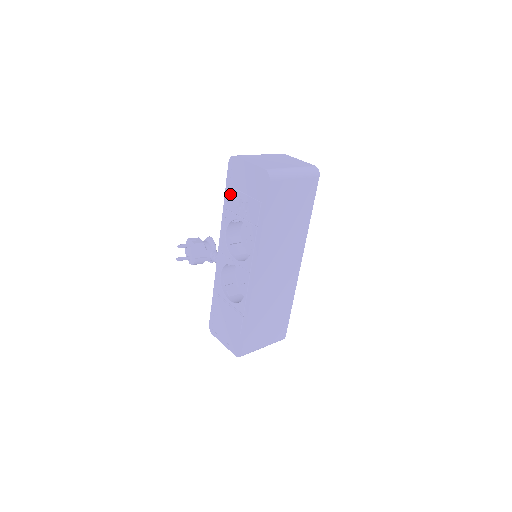
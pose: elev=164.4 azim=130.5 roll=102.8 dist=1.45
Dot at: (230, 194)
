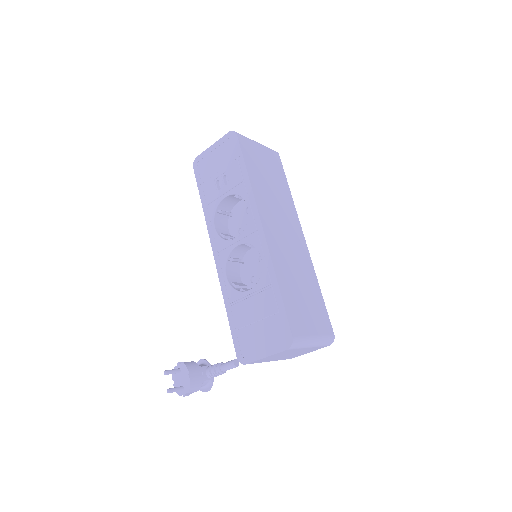
Dot at: (205, 189)
